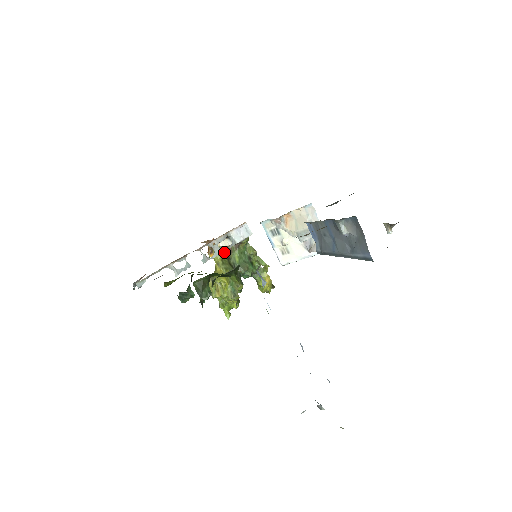
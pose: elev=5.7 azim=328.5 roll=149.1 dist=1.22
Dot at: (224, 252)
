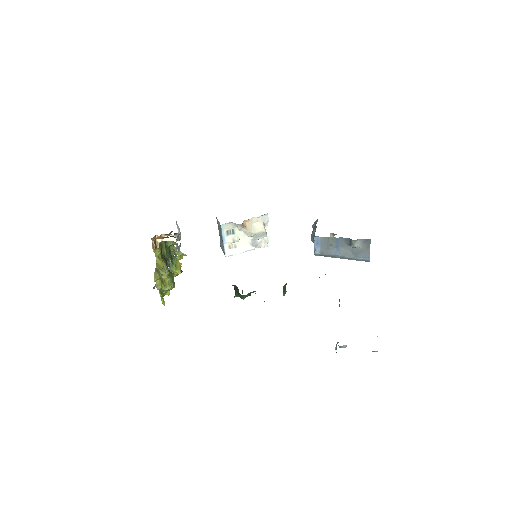
Dot at: (160, 246)
